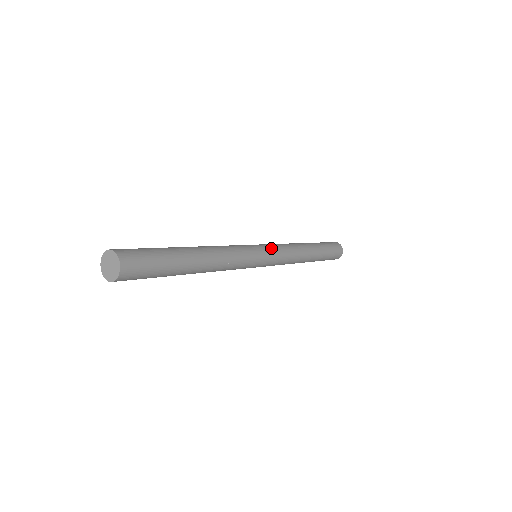
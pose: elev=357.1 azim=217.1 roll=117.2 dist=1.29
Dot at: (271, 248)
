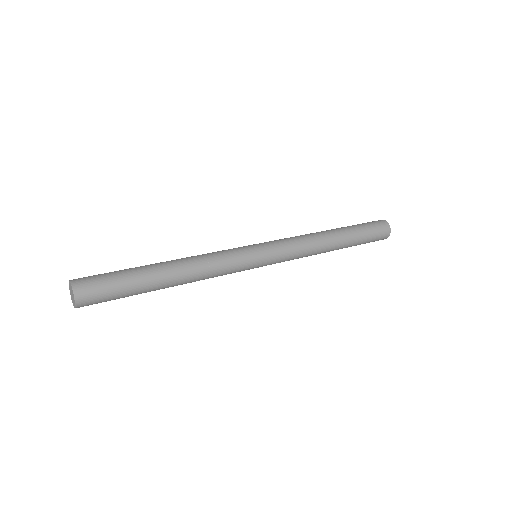
Dot at: (271, 245)
